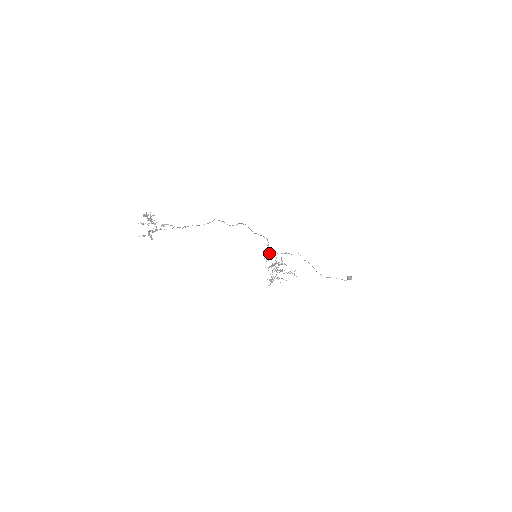
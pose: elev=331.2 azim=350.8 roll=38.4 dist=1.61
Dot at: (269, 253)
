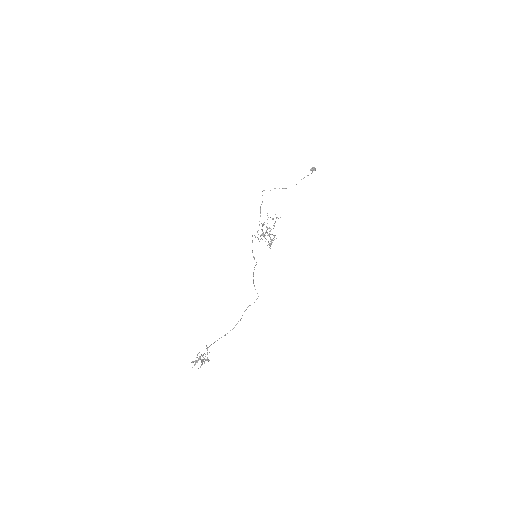
Dot at: occluded
